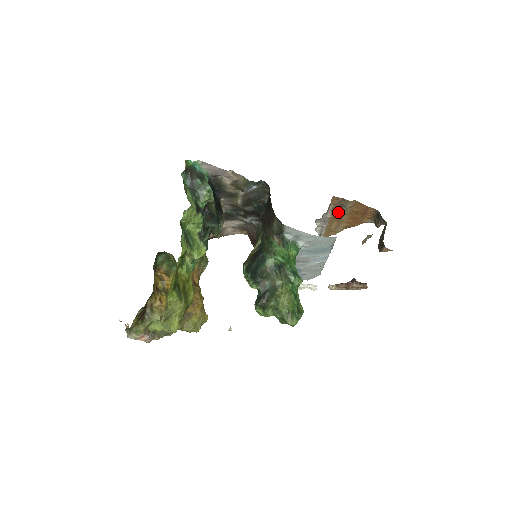
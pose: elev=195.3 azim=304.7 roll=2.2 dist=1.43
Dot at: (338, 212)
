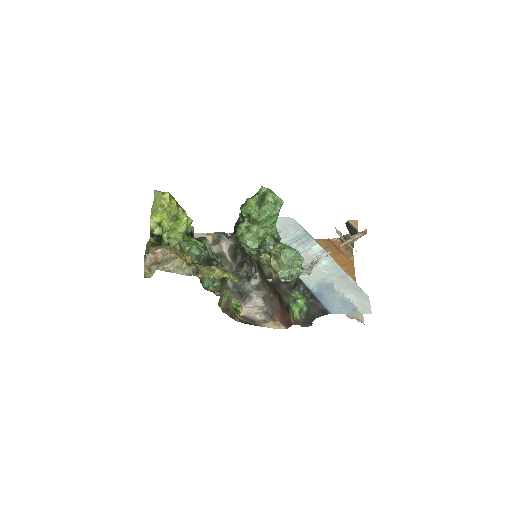
Dot at: occluded
